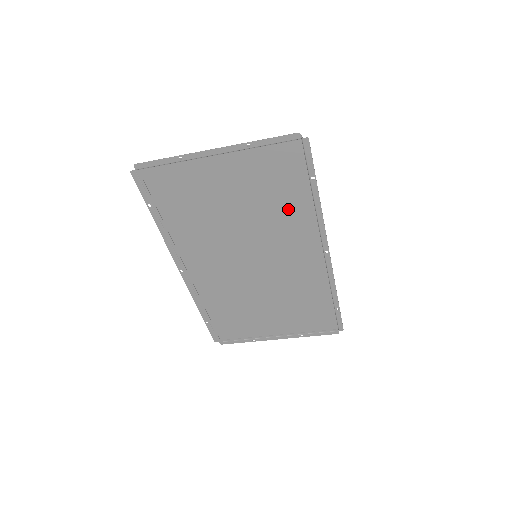
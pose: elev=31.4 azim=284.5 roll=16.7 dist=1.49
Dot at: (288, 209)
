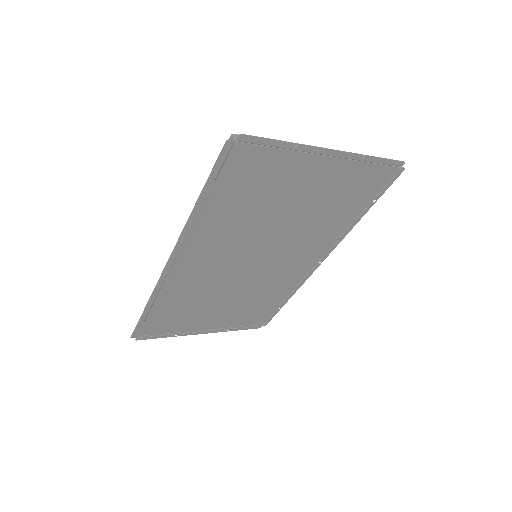
Dot at: (330, 222)
